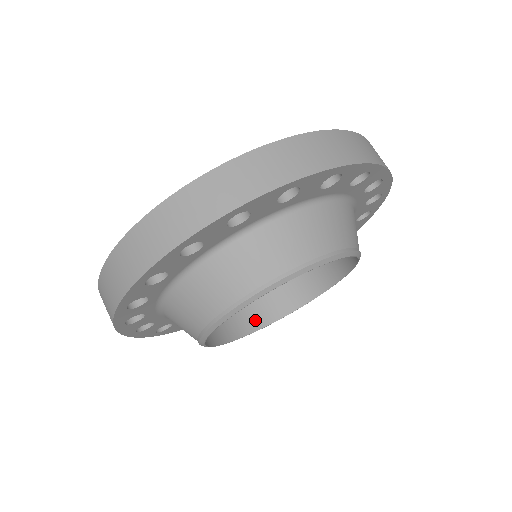
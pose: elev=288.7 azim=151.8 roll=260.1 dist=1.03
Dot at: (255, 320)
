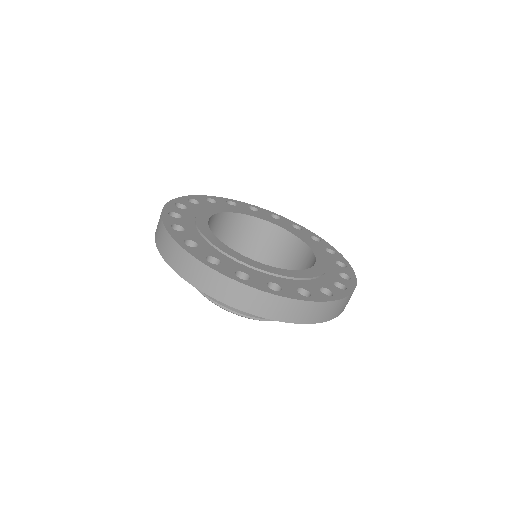
Dot at: occluded
